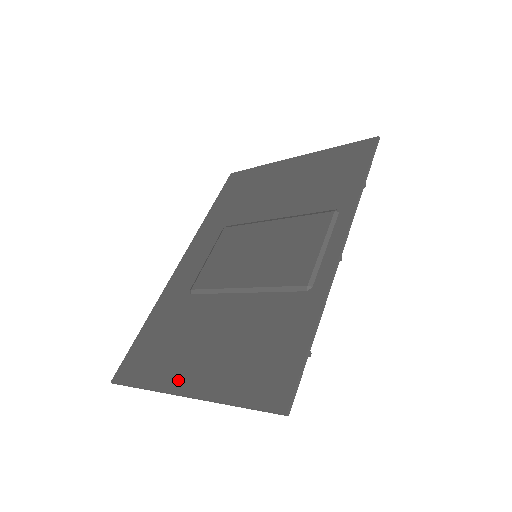
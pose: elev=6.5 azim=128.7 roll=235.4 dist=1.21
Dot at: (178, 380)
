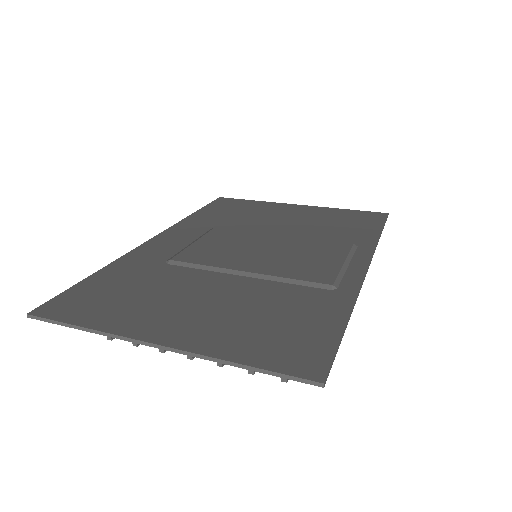
Dot at: (148, 329)
